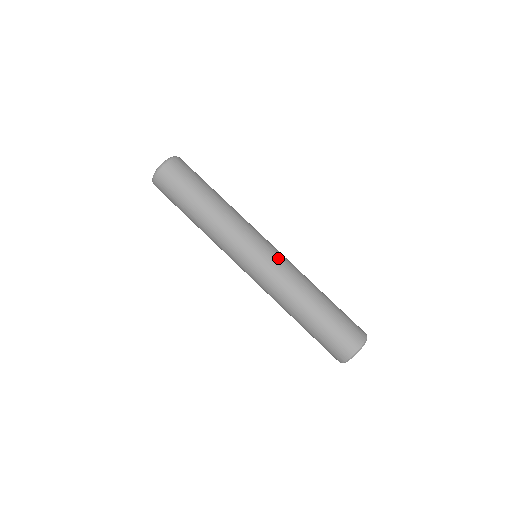
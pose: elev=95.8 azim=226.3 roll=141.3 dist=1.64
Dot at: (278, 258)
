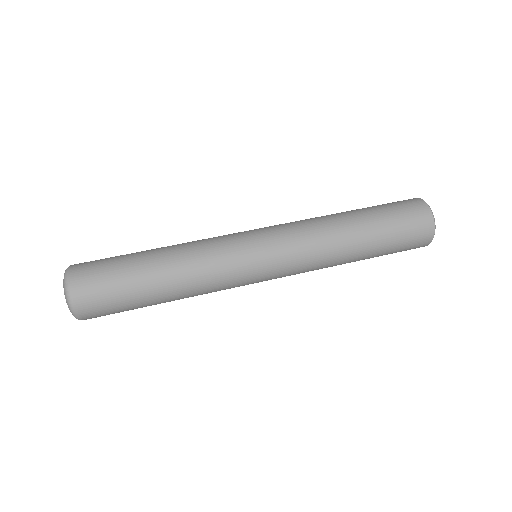
Dot at: (282, 237)
